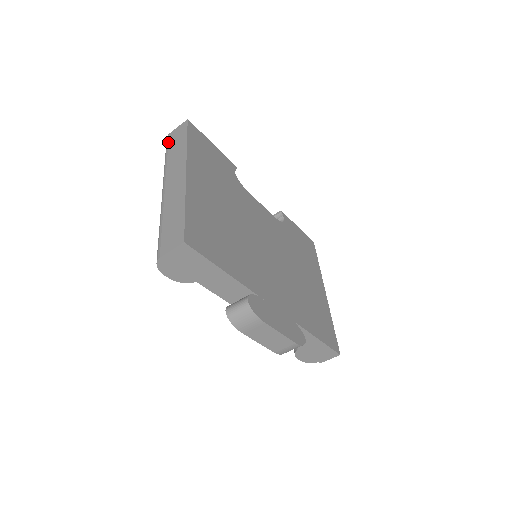
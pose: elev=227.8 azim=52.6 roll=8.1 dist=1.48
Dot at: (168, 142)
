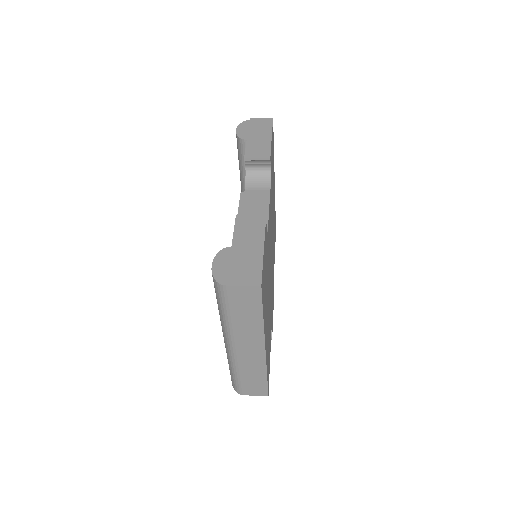
Dot at: (228, 299)
